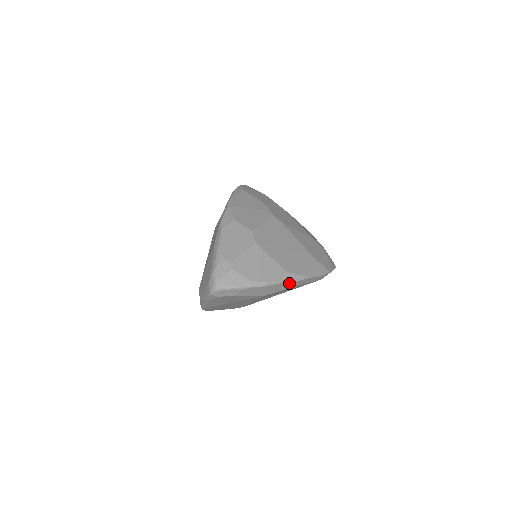
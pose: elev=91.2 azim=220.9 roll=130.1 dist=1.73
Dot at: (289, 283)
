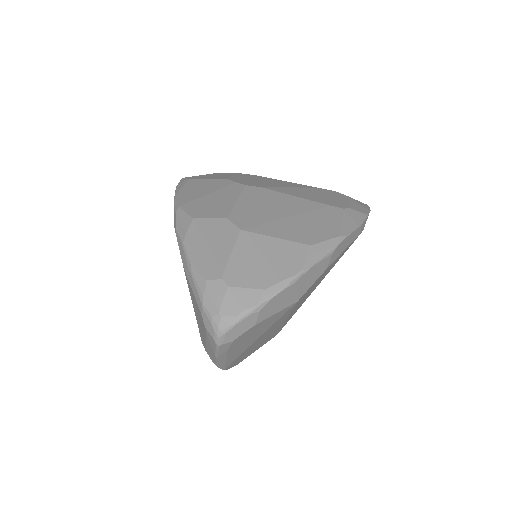
Dot at: (324, 259)
